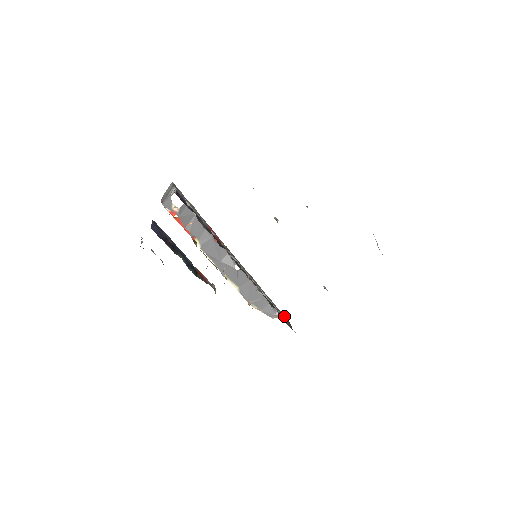
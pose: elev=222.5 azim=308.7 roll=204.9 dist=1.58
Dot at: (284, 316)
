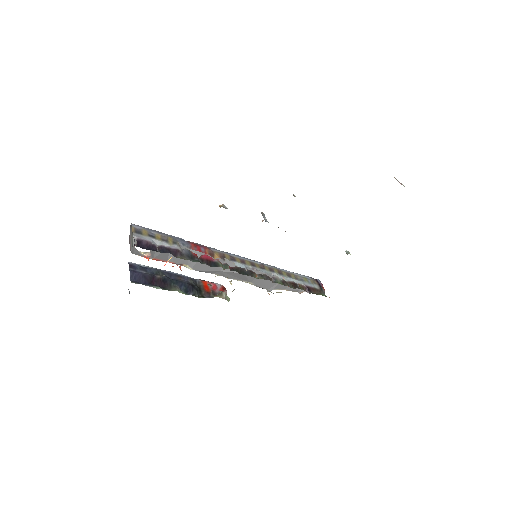
Dot at: (313, 281)
